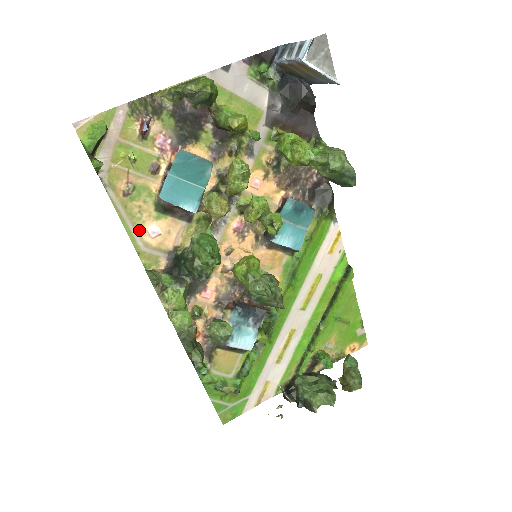
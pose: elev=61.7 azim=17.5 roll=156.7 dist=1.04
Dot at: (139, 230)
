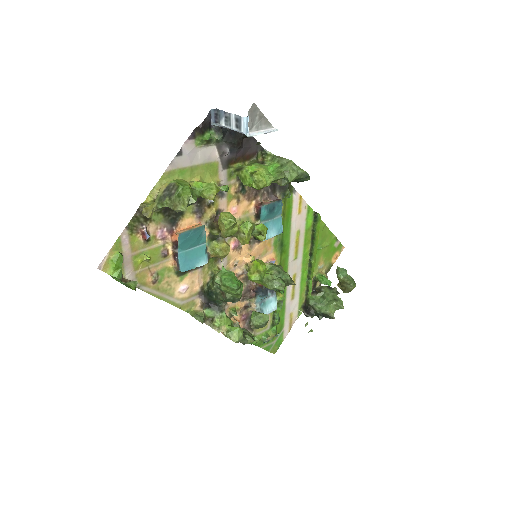
Dot at: (173, 295)
